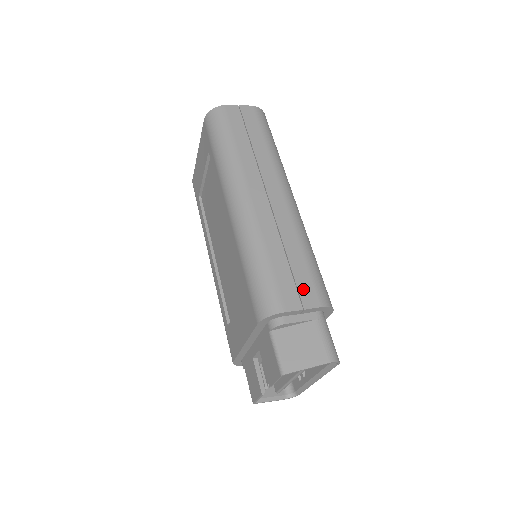
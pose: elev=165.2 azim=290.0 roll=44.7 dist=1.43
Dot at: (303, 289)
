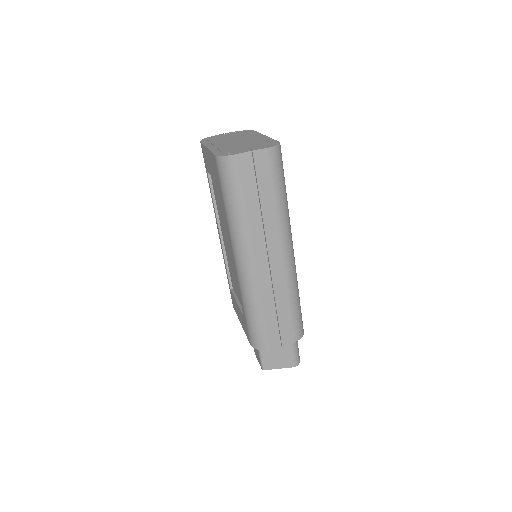
Dot at: (284, 333)
